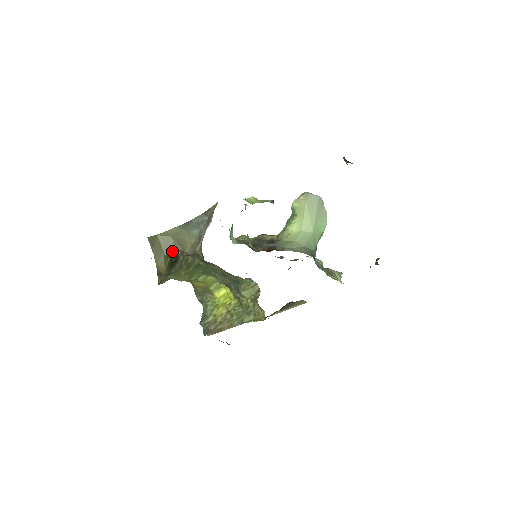
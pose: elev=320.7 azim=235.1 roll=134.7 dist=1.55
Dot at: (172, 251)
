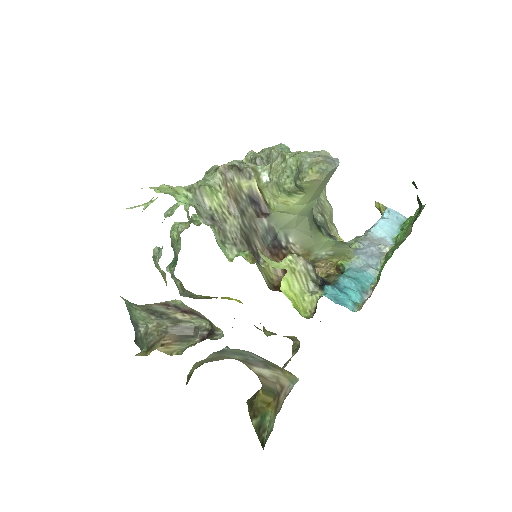
Dot at: (202, 364)
